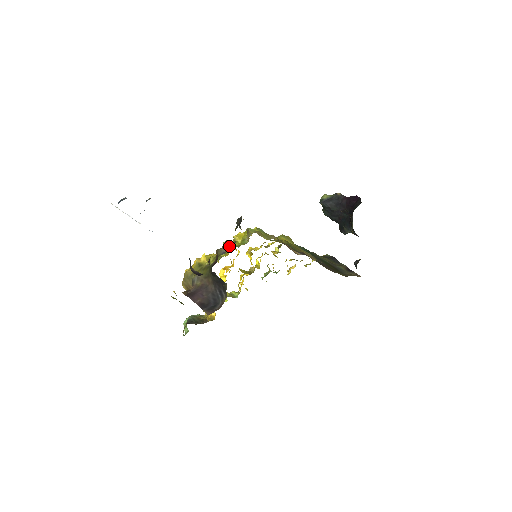
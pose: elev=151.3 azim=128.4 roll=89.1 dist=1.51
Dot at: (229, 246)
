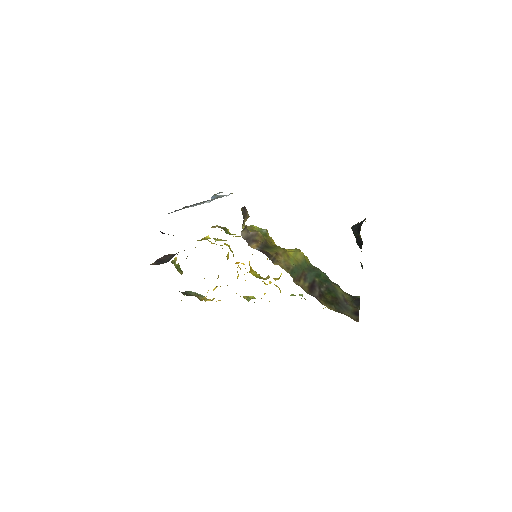
Dot at: (213, 227)
